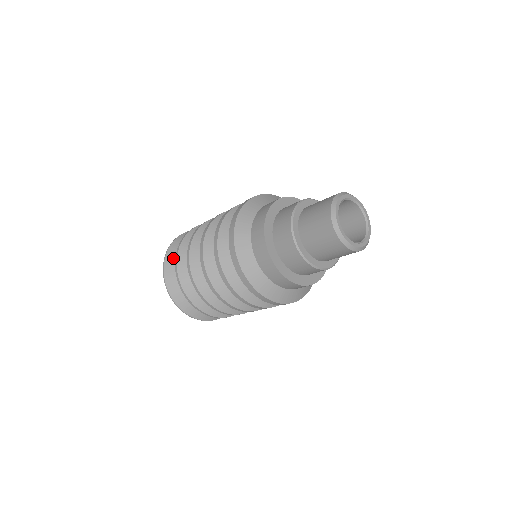
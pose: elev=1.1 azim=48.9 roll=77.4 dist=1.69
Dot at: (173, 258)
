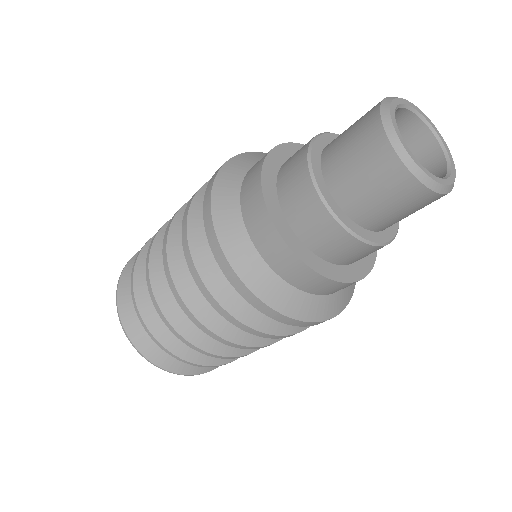
Dot at: occluded
